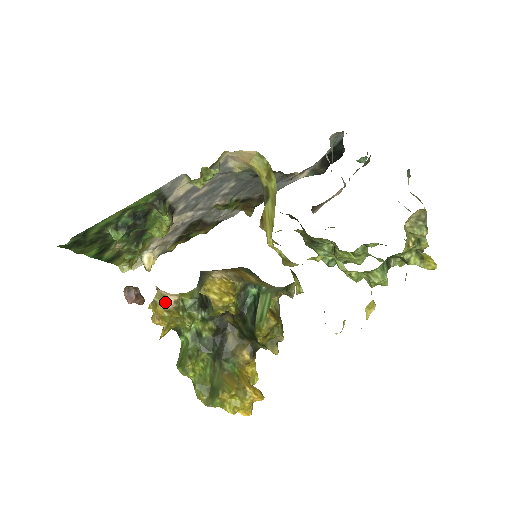
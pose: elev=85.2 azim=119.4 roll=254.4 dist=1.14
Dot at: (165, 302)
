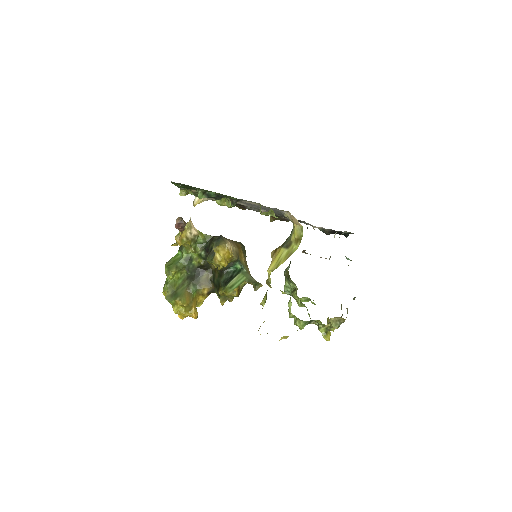
Dot at: (189, 231)
